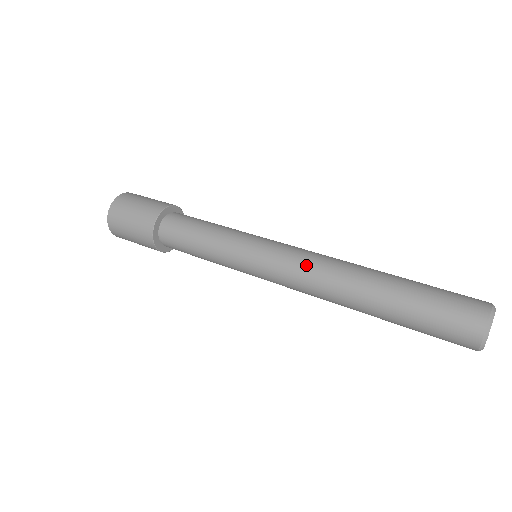
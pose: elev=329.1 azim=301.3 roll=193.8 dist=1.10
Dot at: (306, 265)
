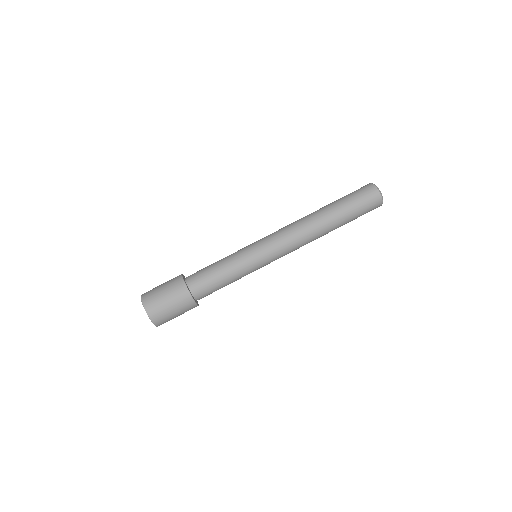
Dot at: occluded
